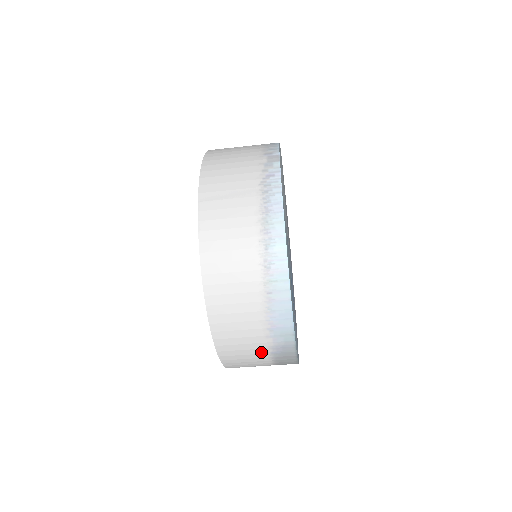
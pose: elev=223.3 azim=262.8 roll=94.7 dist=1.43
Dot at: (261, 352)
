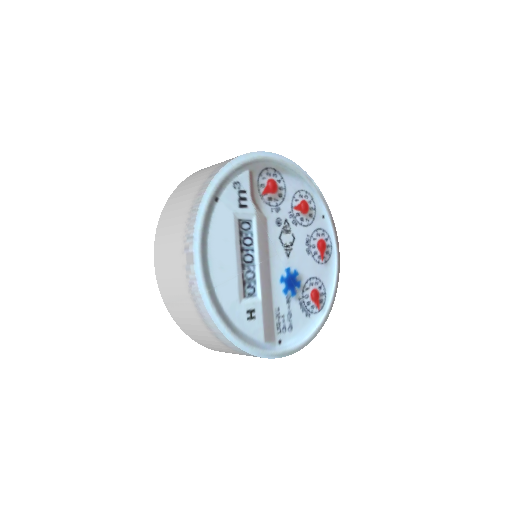
Dot at: occluded
